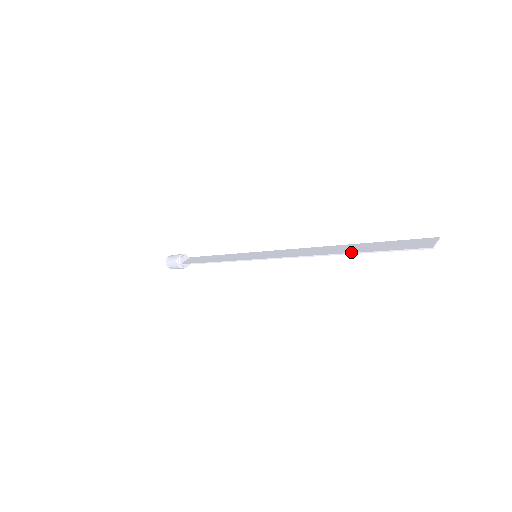
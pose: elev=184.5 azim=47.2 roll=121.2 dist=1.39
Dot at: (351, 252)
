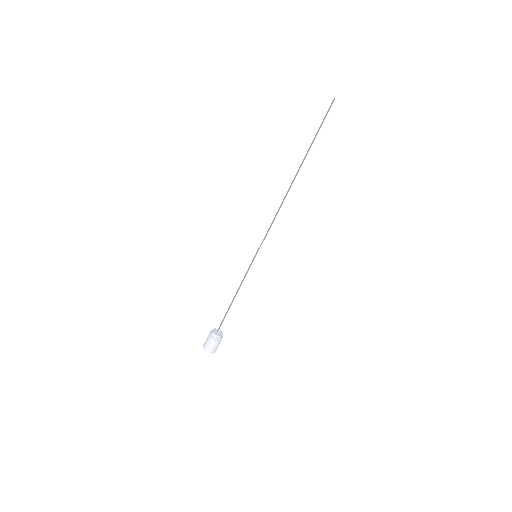
Dot at: (301, 165)
